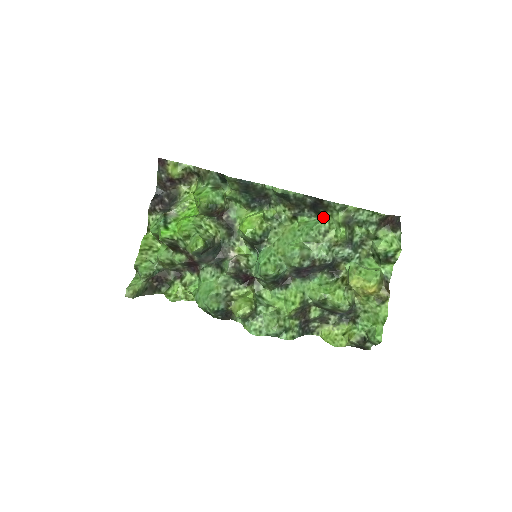
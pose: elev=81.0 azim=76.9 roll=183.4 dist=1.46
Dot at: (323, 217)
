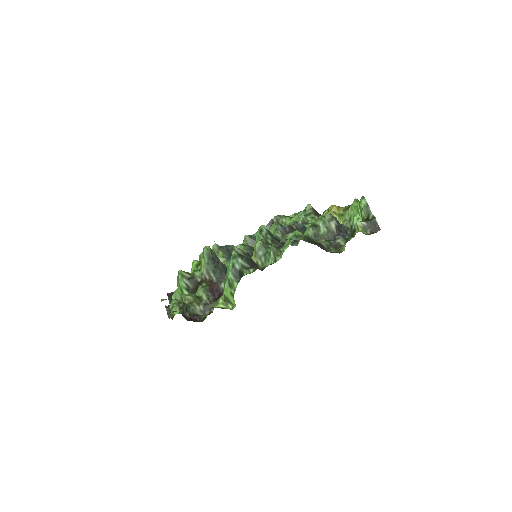
Dot at: occluded
